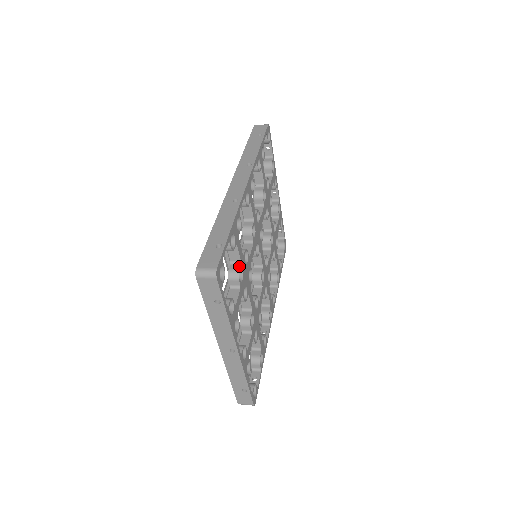
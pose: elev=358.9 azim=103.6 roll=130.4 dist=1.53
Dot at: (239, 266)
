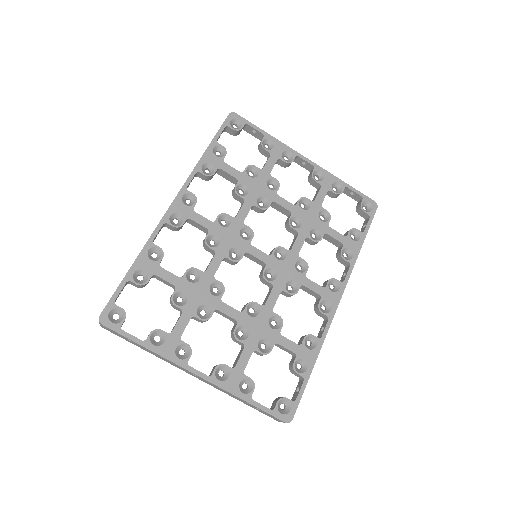
Dot at: (174, 291)
